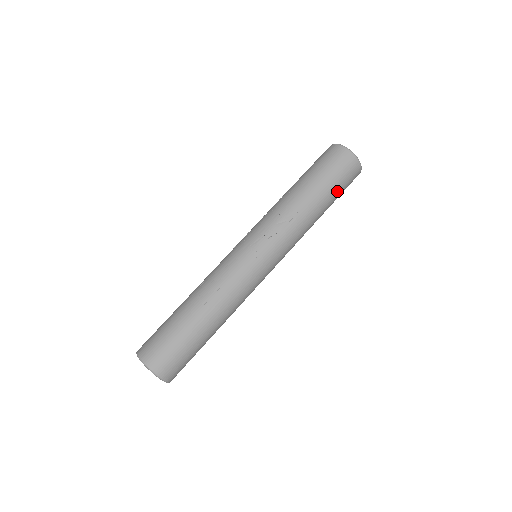
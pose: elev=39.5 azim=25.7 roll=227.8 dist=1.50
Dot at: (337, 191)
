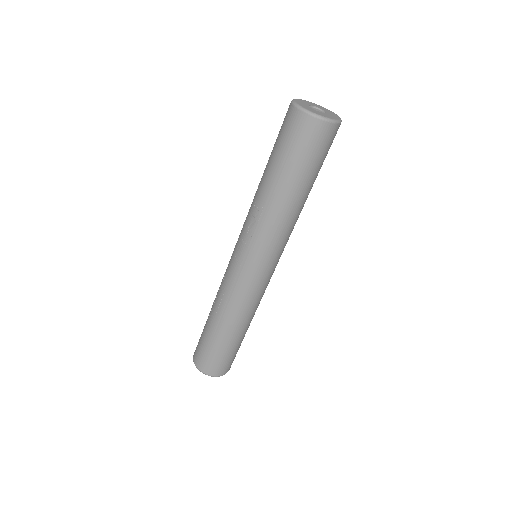
Dot at: (303, 166)
